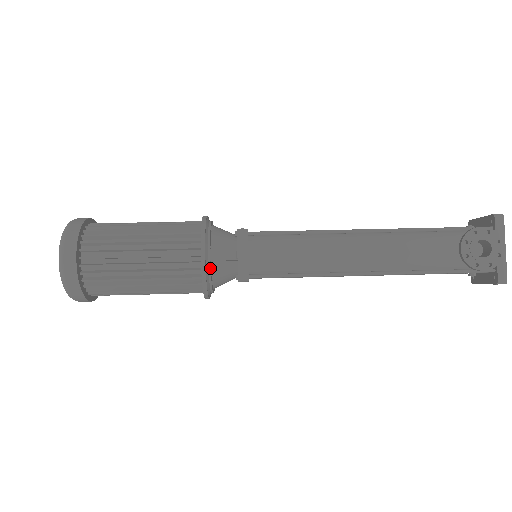
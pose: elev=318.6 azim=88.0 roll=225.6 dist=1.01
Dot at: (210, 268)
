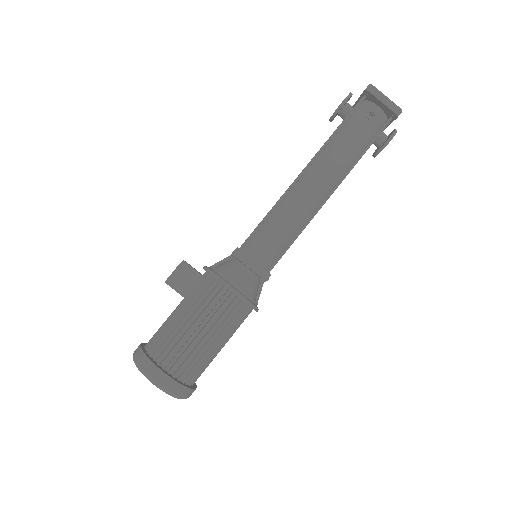
Dot at: occluded
